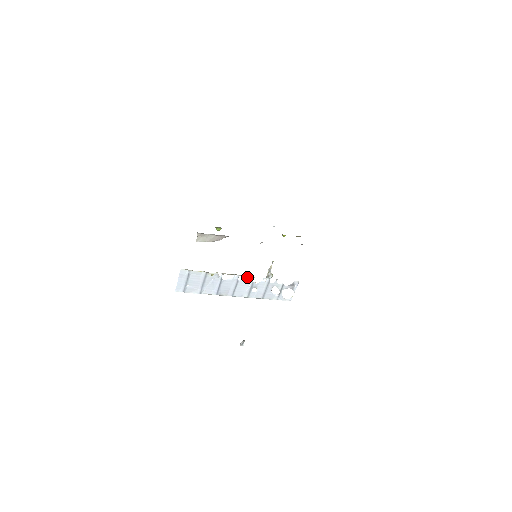
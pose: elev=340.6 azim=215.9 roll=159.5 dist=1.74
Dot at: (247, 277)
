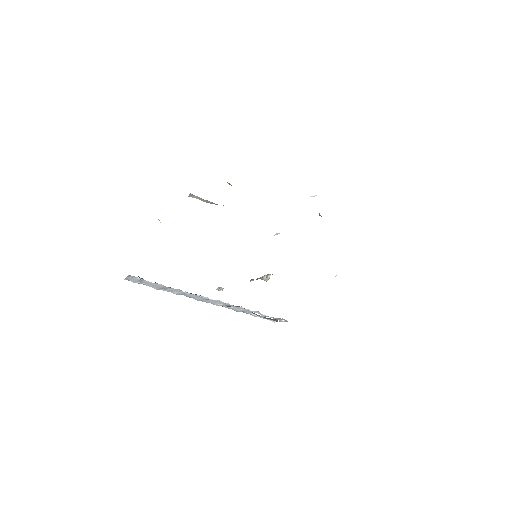
Dot at: occluded
